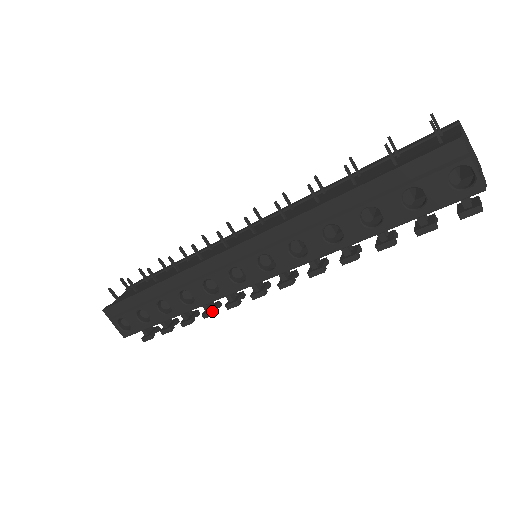
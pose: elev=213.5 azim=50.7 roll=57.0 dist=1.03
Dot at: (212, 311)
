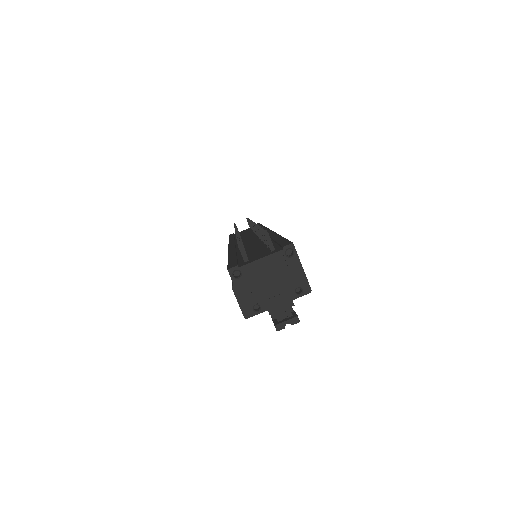
Dot at: occluded
